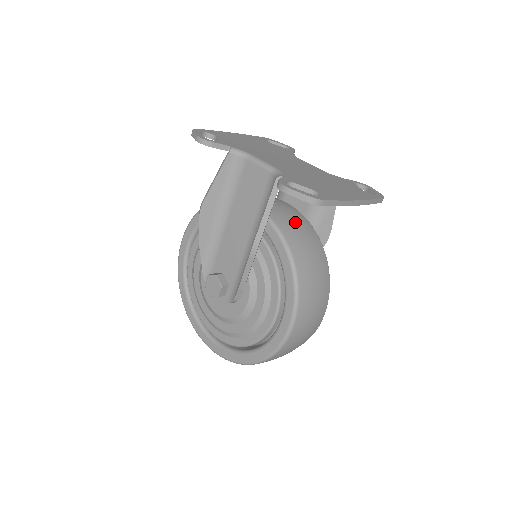
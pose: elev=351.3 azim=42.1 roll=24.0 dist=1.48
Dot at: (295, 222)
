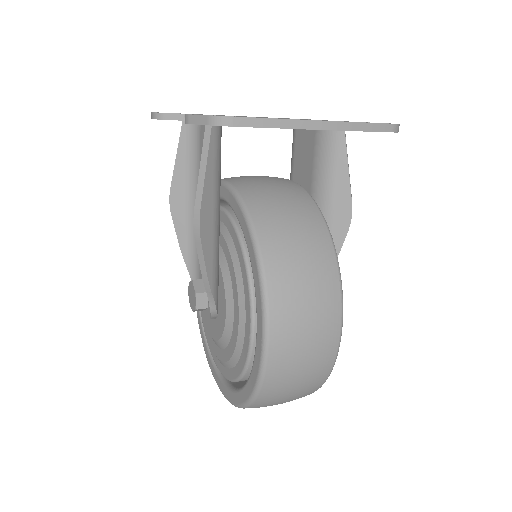
Dot at: (276, 191)
